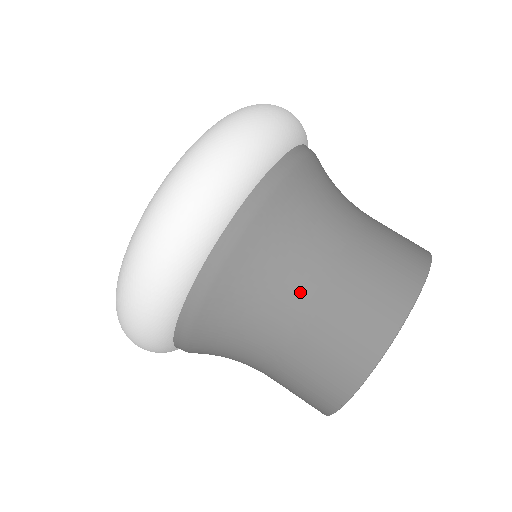
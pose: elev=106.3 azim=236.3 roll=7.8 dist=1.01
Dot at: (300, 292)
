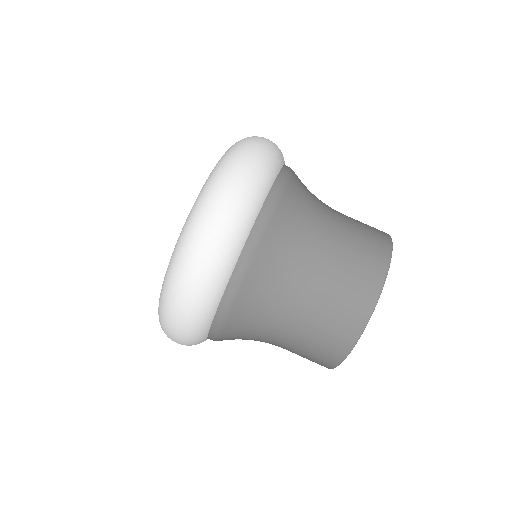
Dot at: (322, 240)
